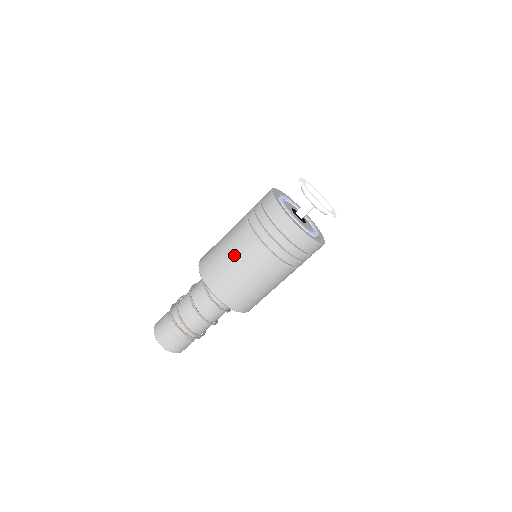
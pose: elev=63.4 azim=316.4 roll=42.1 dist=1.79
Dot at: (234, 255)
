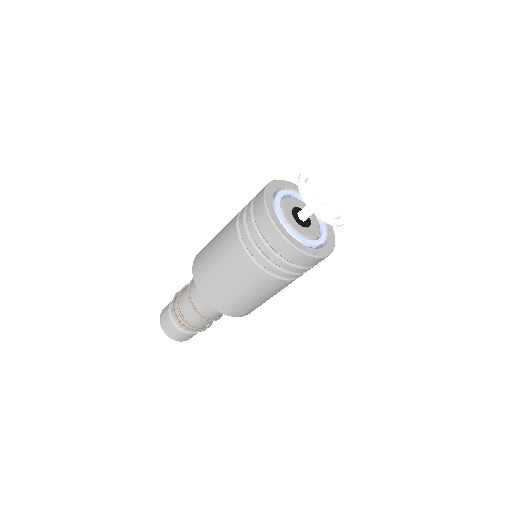
Dot at: (221, 260)
